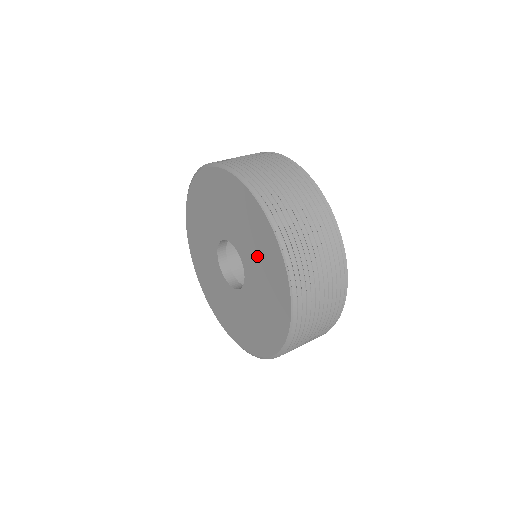
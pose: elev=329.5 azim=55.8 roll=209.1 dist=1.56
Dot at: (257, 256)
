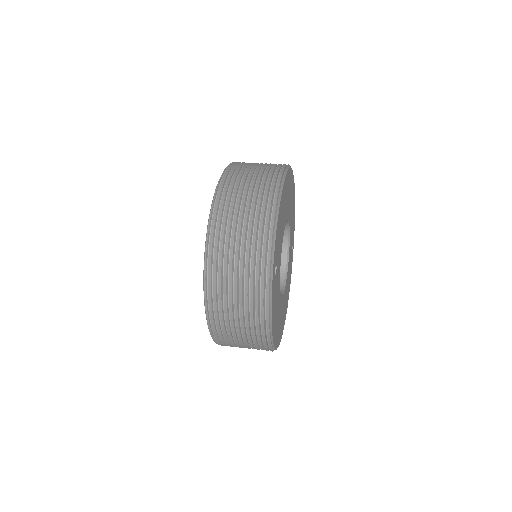
Dot at: occluded
